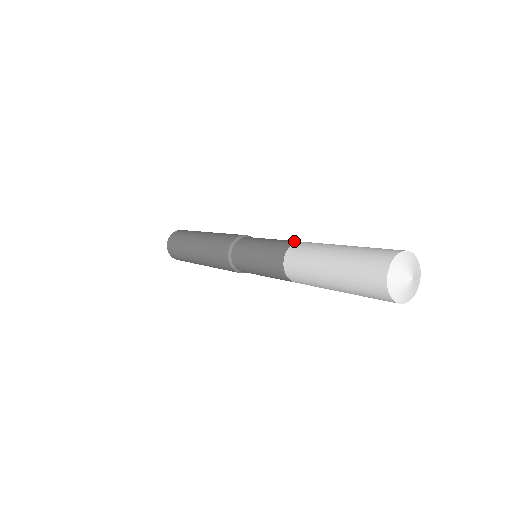
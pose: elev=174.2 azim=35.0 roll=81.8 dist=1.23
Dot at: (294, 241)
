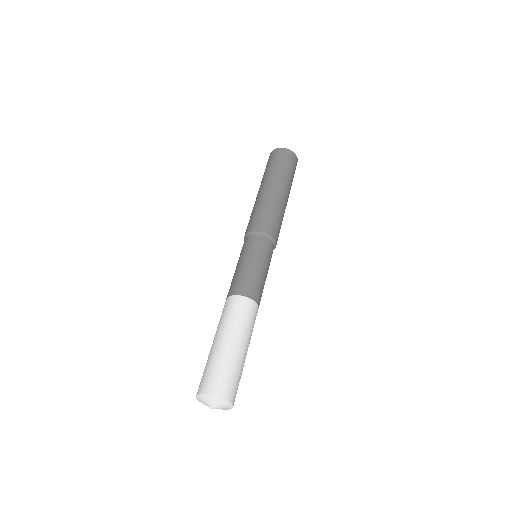
Dot at: (230, 292)
